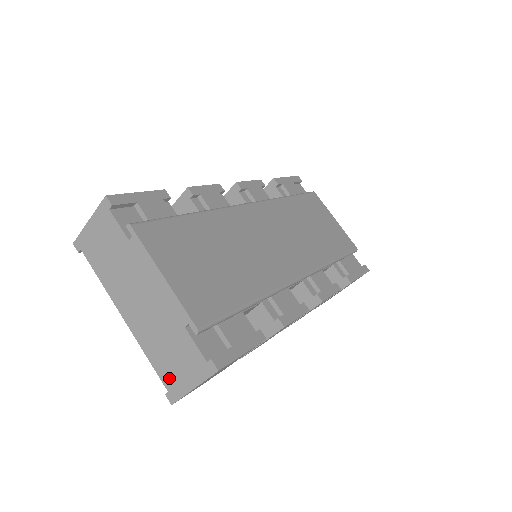
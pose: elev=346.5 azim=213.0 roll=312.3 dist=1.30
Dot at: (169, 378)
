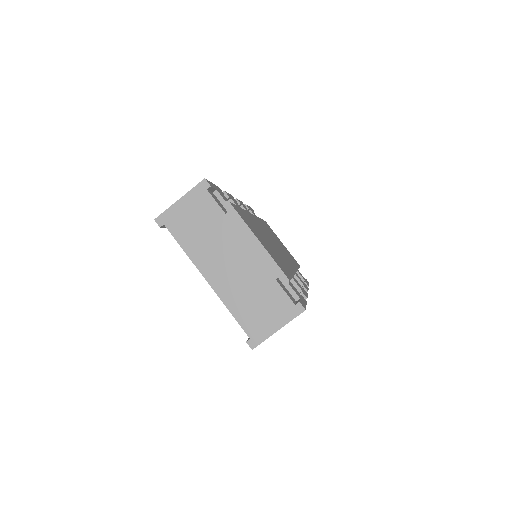
Dot at: (253, 326)
